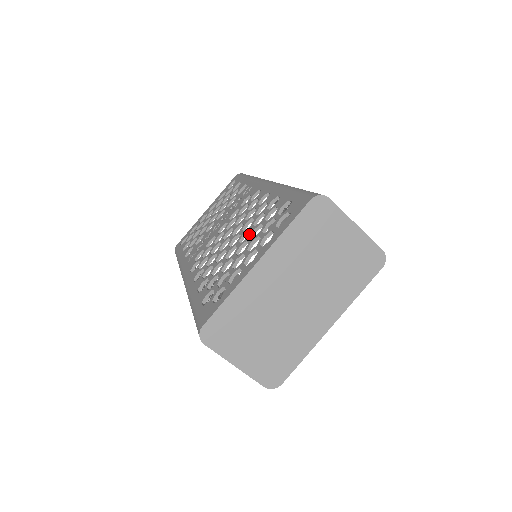
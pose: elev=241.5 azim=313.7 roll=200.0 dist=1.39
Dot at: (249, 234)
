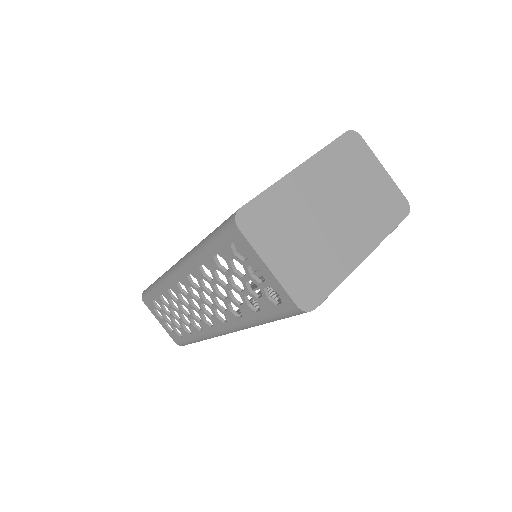
Dot at: occluded
